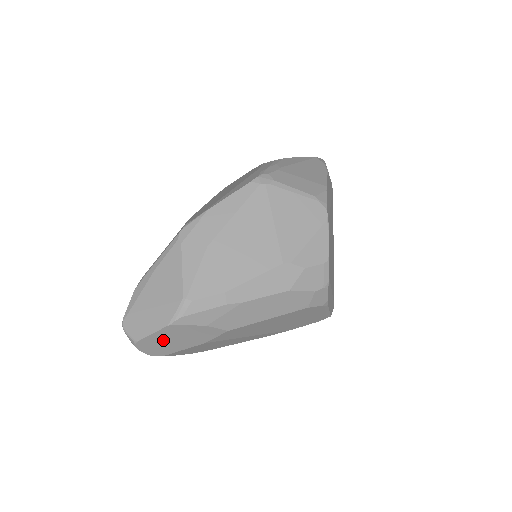
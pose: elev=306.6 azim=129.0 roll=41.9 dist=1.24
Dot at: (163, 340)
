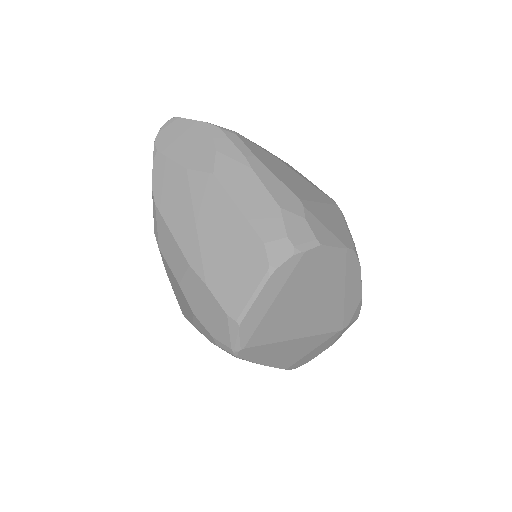
Dot at: (183, 134)
